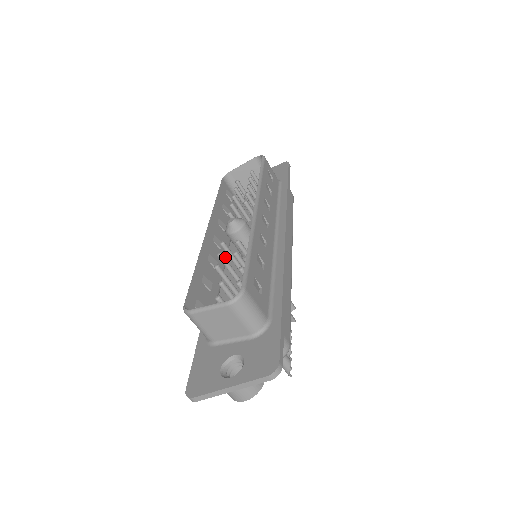
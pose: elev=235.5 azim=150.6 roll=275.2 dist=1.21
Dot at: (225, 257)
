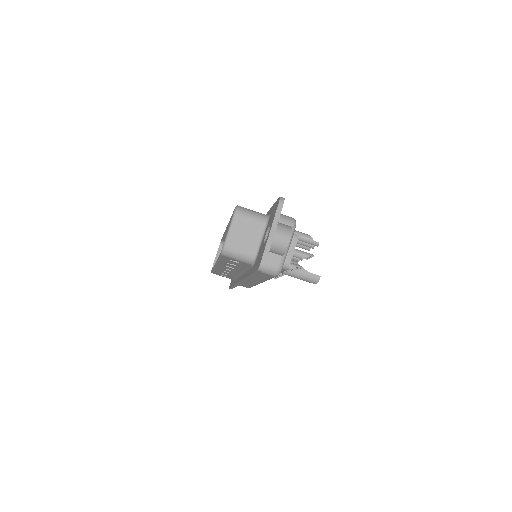
Dot at: occluded
